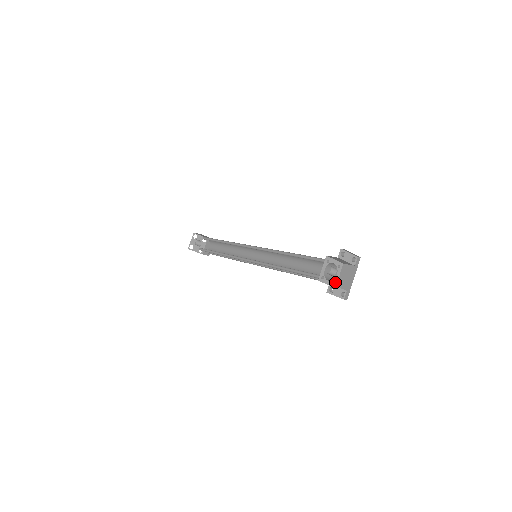
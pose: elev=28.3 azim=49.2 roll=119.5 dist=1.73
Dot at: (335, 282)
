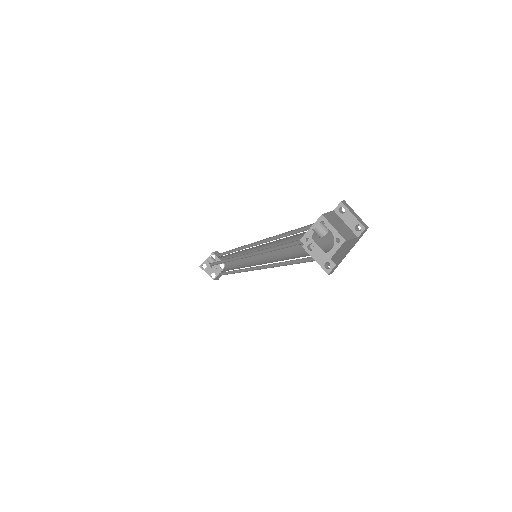
Dot at: occluded
